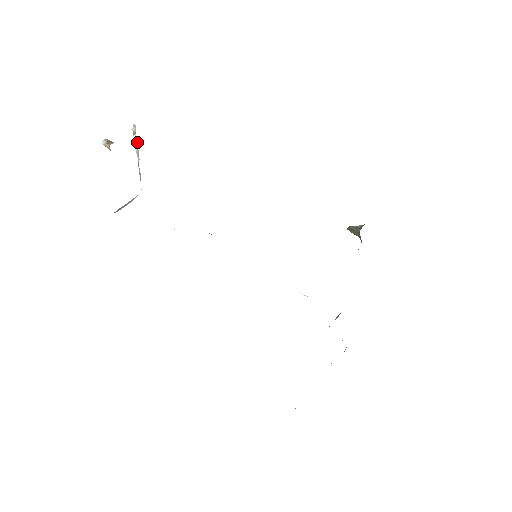
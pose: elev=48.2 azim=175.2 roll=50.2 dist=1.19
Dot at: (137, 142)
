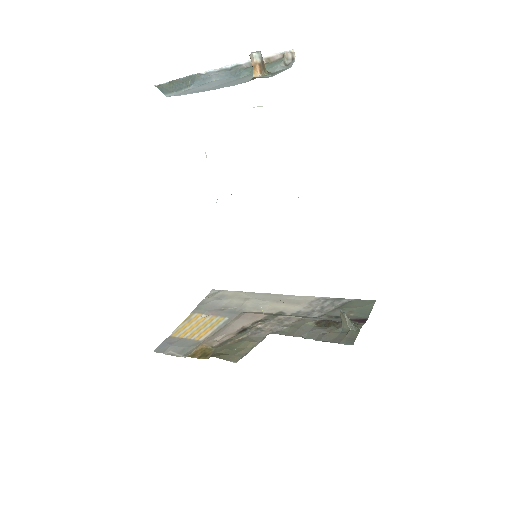
Dot at: (270, 61)
